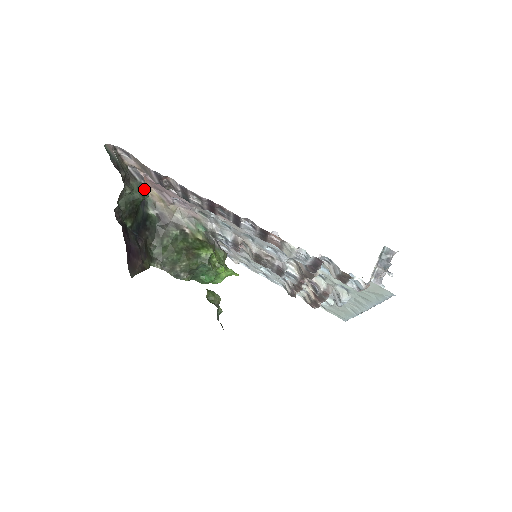
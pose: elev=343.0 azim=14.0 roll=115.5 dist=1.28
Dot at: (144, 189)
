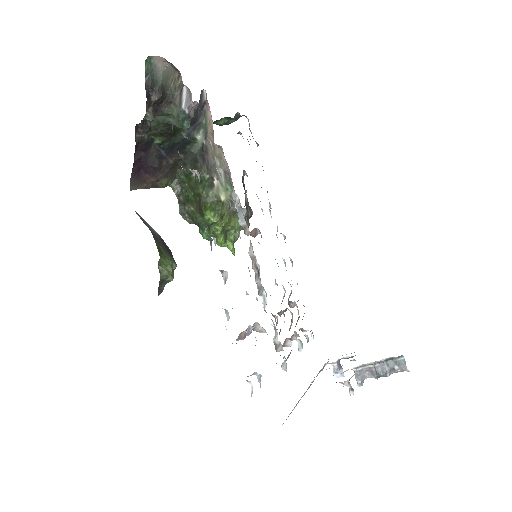
Dot at: (188, 118)
